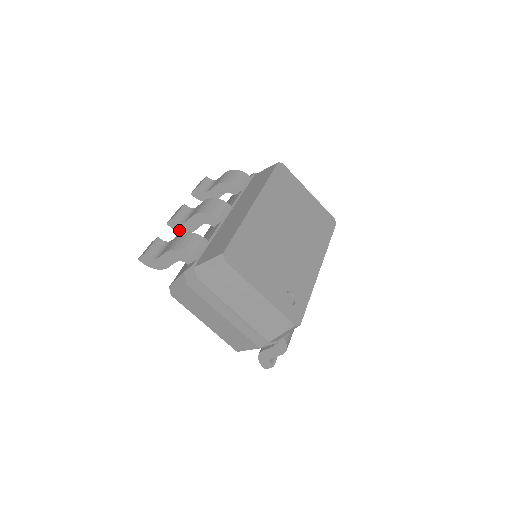
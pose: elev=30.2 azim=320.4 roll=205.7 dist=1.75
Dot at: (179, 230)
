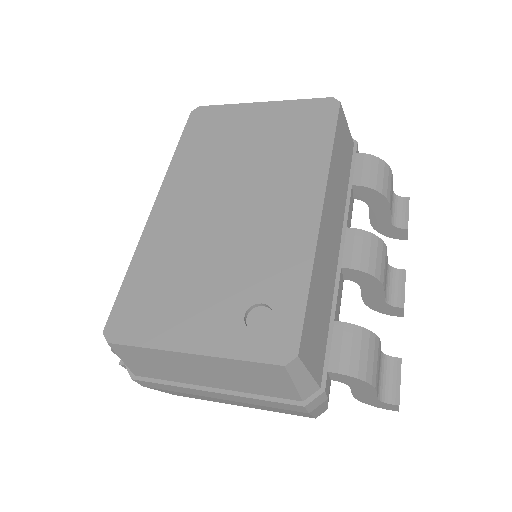
Dot at: occluded
